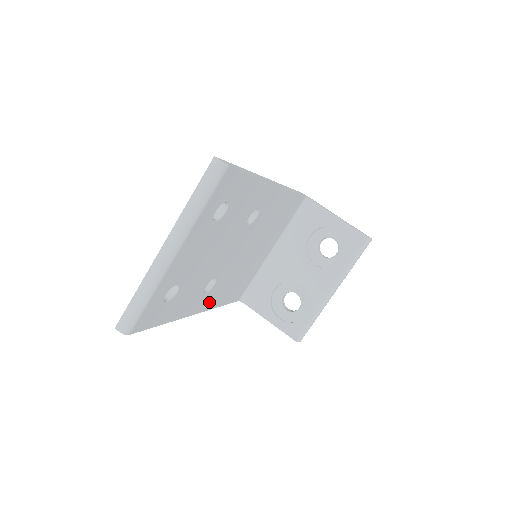
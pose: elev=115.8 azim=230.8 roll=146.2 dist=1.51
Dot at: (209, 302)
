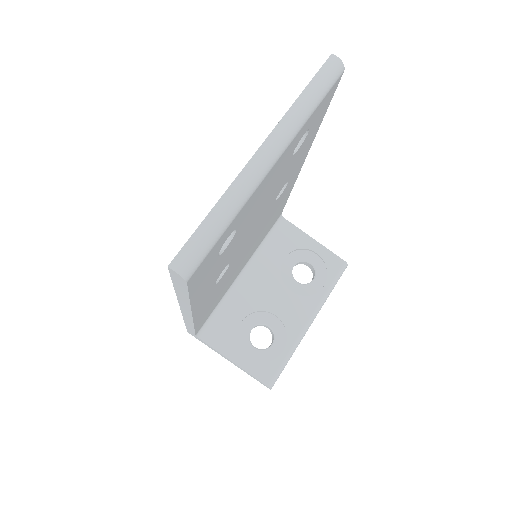
Dot at: (202, 307)
